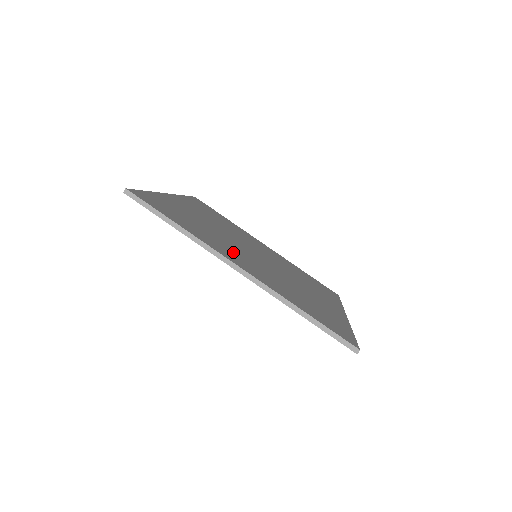
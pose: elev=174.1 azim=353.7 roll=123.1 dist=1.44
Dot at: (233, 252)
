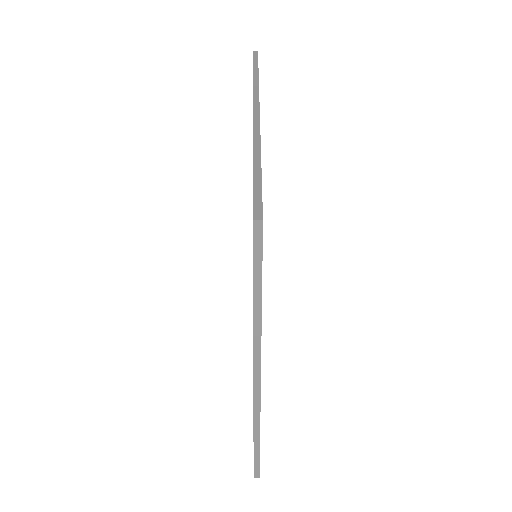
Dot at: occluded
